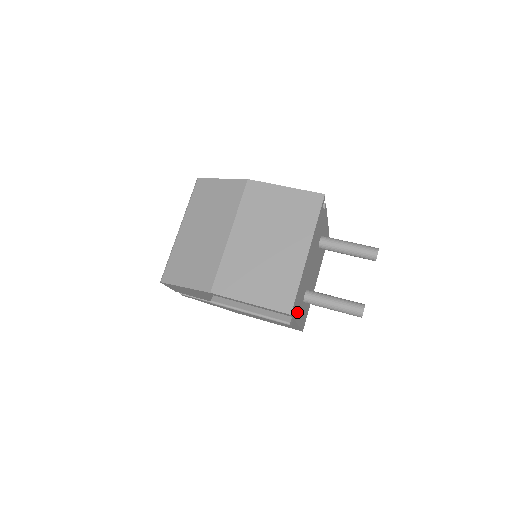
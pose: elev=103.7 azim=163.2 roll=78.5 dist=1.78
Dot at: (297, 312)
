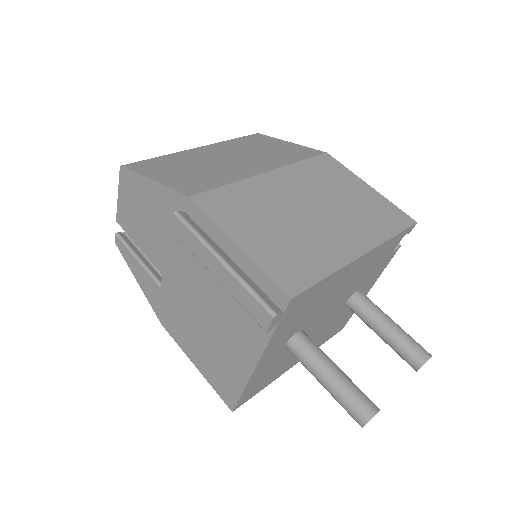
Dot at: (280, 333)
